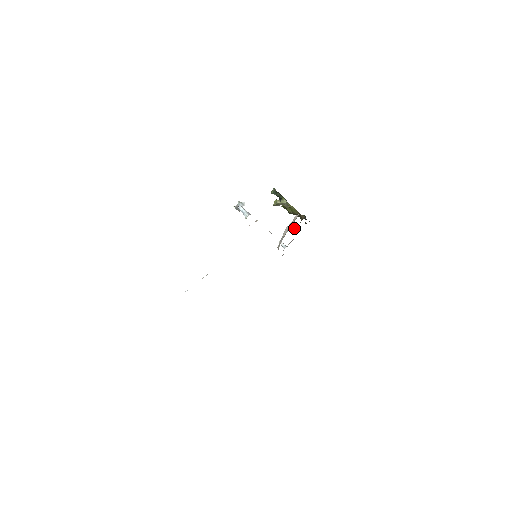
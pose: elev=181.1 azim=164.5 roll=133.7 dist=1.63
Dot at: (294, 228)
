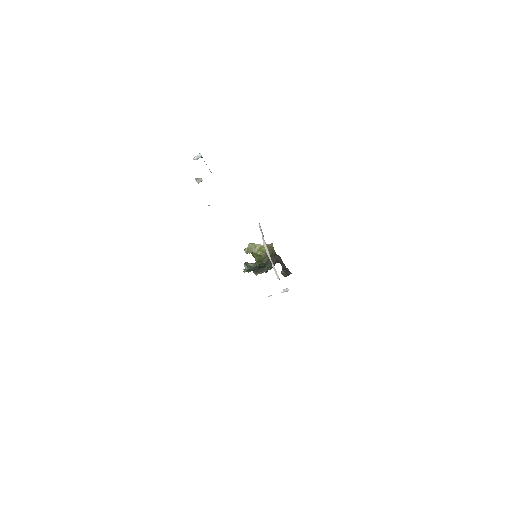
Dot at: occluded
